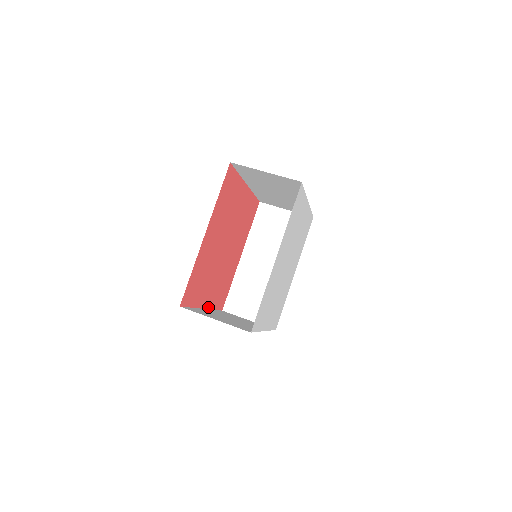
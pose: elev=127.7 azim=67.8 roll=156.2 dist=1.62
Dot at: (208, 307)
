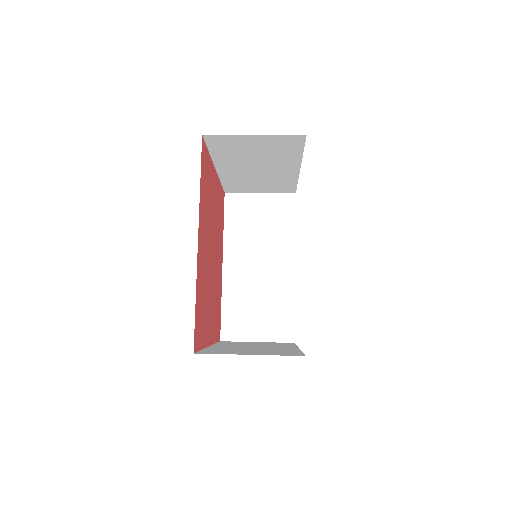
Dot at: (197, 261)
